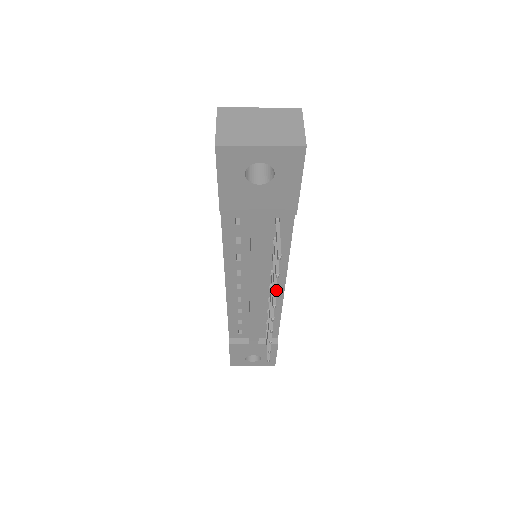
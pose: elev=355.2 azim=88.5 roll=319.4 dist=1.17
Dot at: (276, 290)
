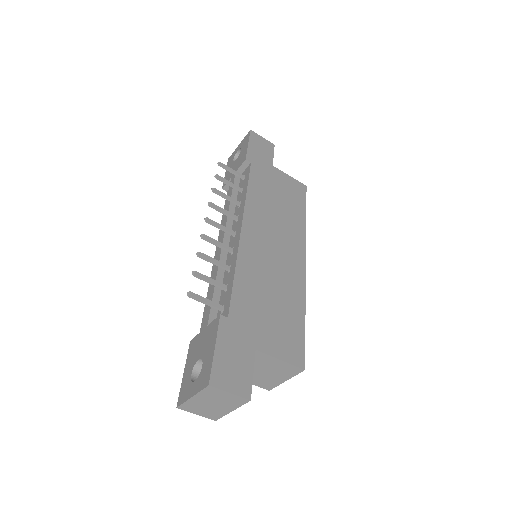
Dot at: (214, 188)
